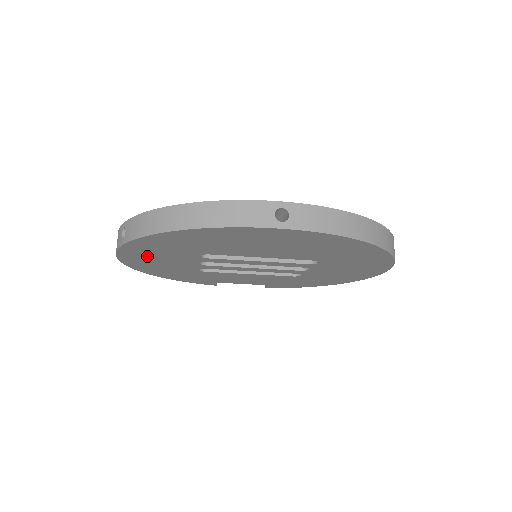
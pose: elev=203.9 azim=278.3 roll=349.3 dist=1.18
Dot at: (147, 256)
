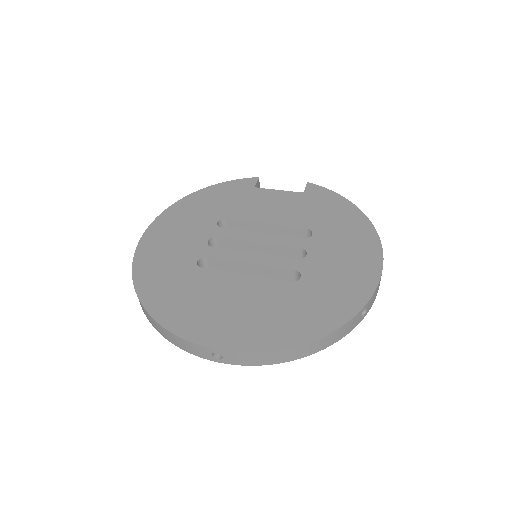
Dot at: occluded
